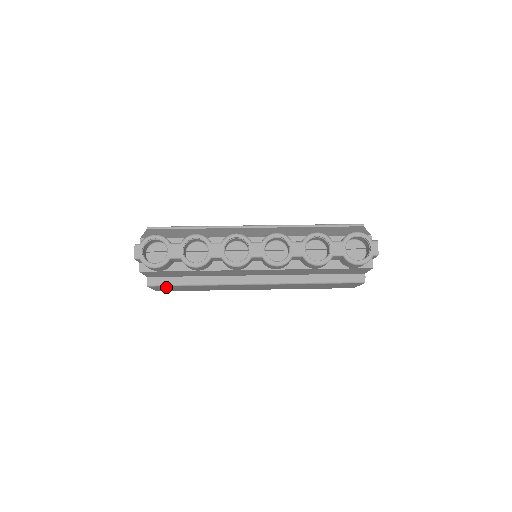
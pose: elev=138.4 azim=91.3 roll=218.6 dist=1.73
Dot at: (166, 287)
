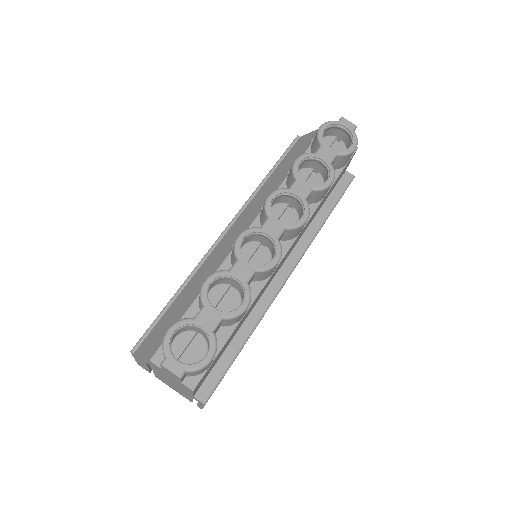
Dot at: occluded
